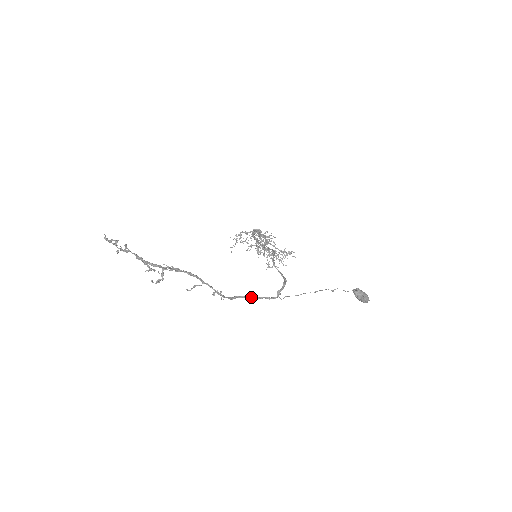
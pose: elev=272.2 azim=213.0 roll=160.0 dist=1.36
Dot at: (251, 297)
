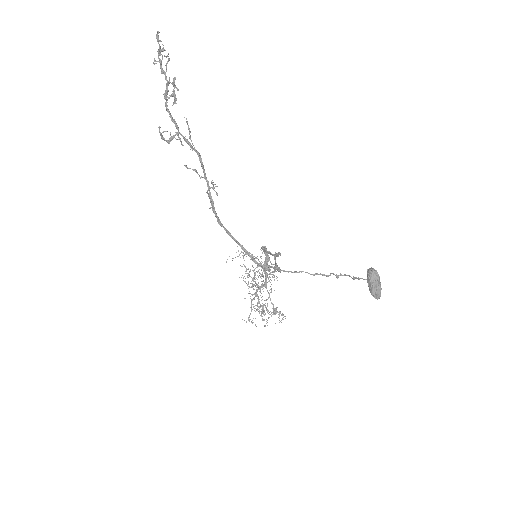
Dot at: (238, 243)
